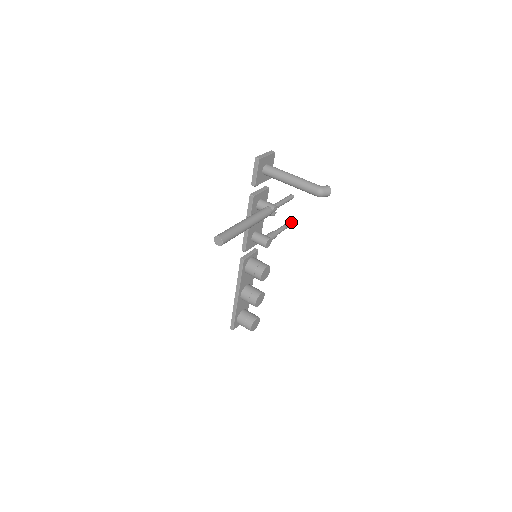
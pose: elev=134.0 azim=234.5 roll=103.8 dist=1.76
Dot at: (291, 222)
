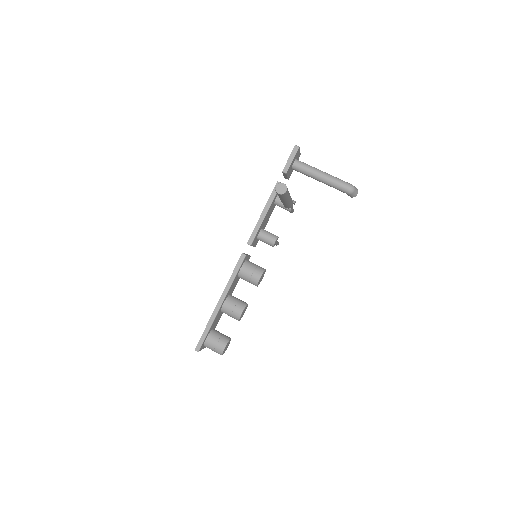
Dot at: occluded
